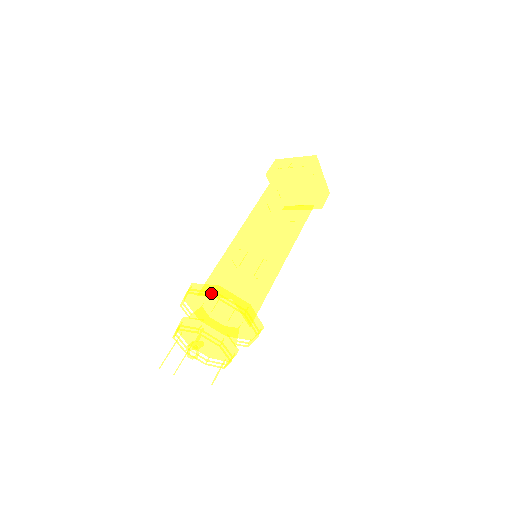
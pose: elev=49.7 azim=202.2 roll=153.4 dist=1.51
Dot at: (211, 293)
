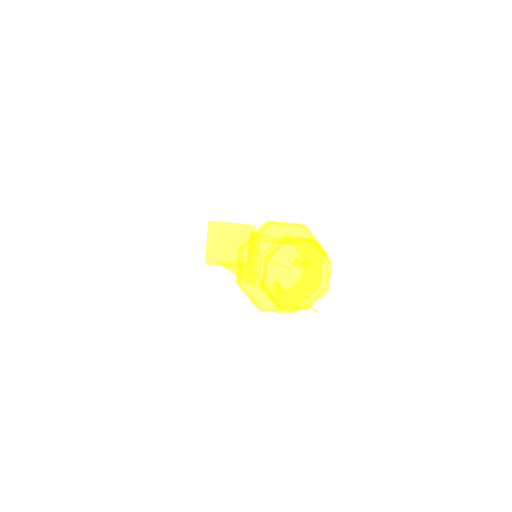
Dot at: (289, 233)
